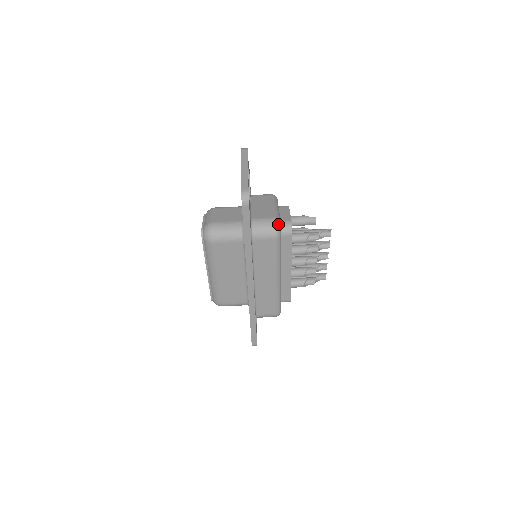
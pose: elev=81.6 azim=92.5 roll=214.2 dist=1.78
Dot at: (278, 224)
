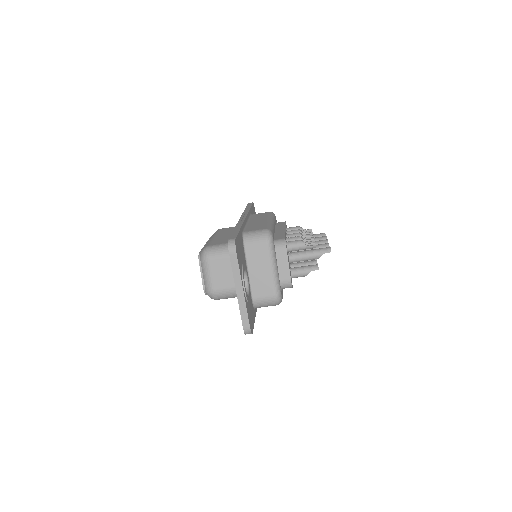
Dot at: (279, 300)
